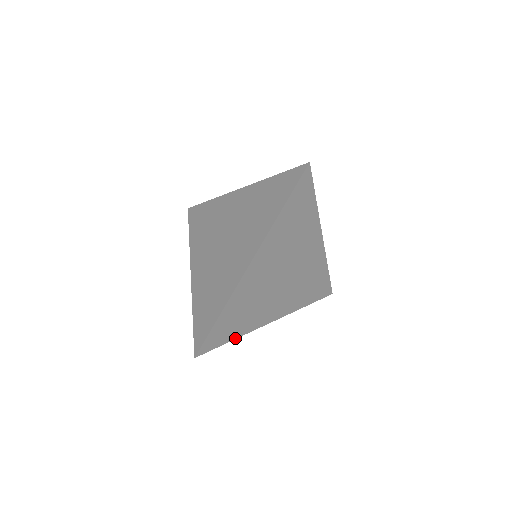
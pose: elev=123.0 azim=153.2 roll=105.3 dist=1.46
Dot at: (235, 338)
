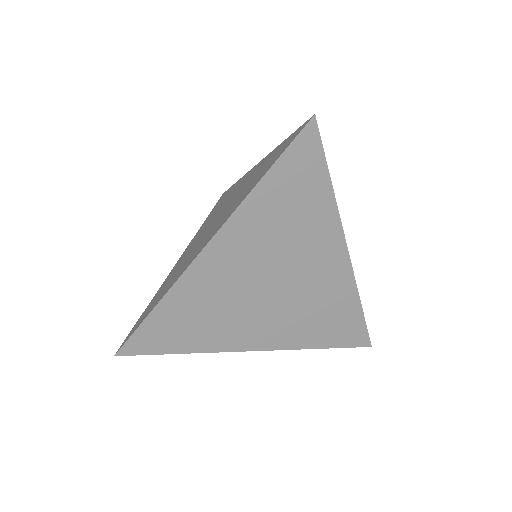
Dot at: (186, 352)
